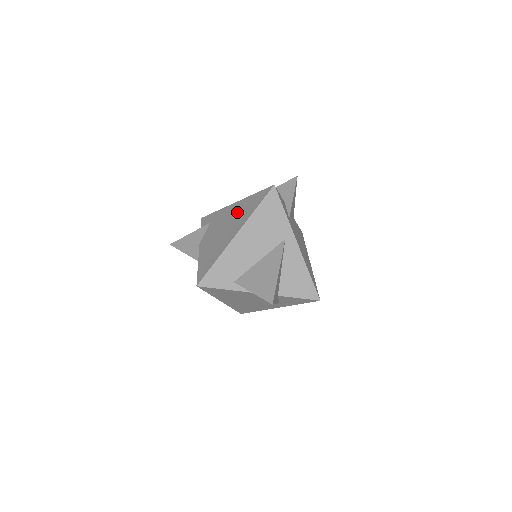
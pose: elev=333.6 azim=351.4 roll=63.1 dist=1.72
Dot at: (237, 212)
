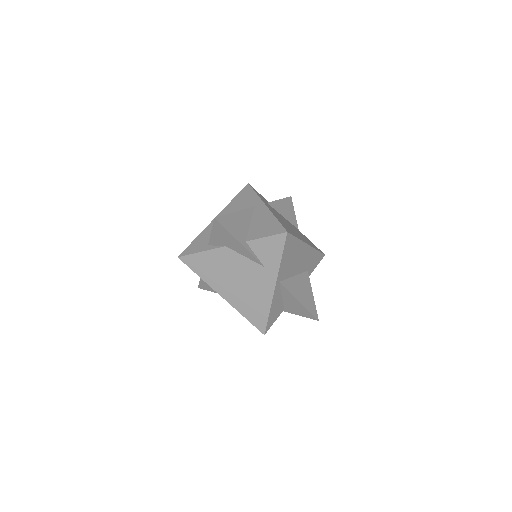
Dot at: occluded
